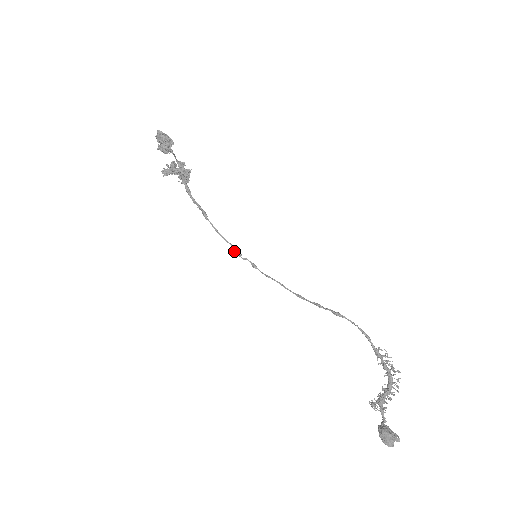
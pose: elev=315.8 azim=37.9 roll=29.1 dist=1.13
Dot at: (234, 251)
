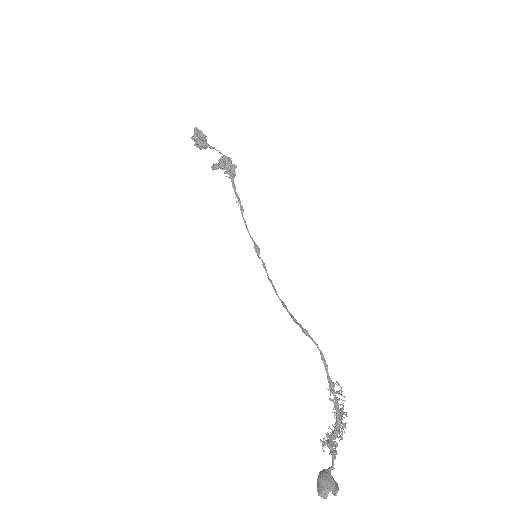
Dot at: (255, 249)
